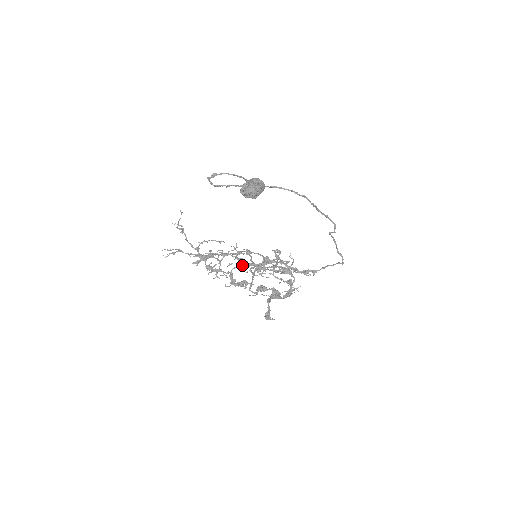
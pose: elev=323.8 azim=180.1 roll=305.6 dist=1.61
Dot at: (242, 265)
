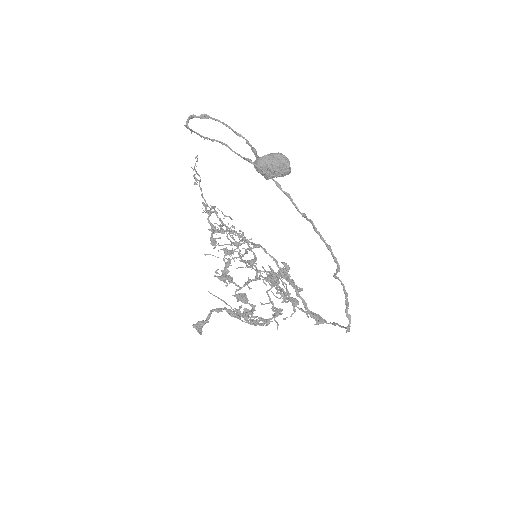
Dot at: (247, 260)
